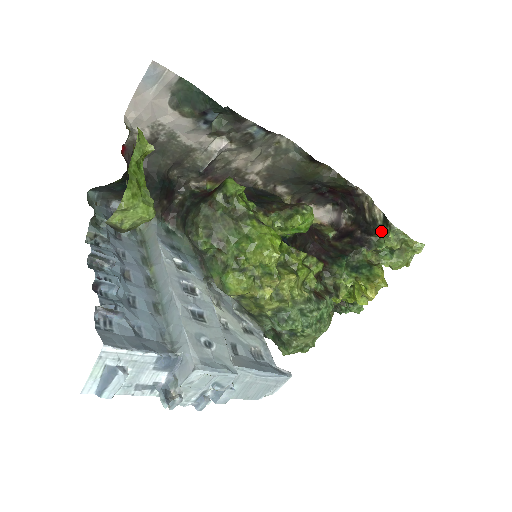
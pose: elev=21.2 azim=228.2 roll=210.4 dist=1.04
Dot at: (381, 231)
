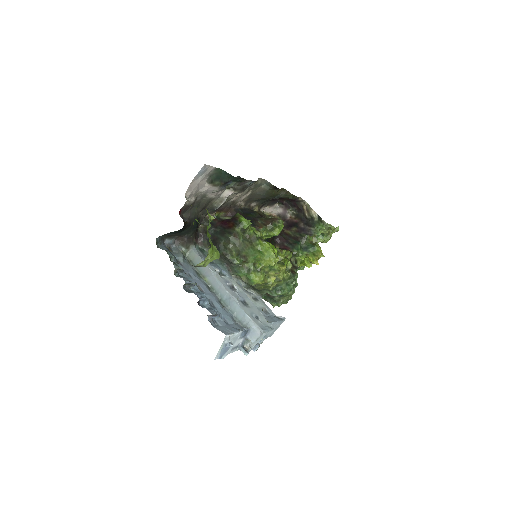
Dot at: (318, 225)
